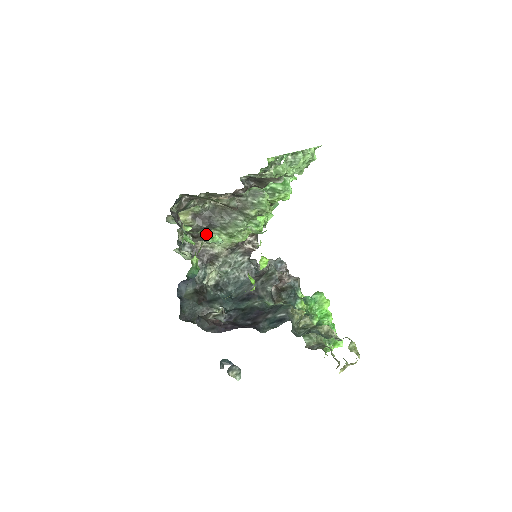
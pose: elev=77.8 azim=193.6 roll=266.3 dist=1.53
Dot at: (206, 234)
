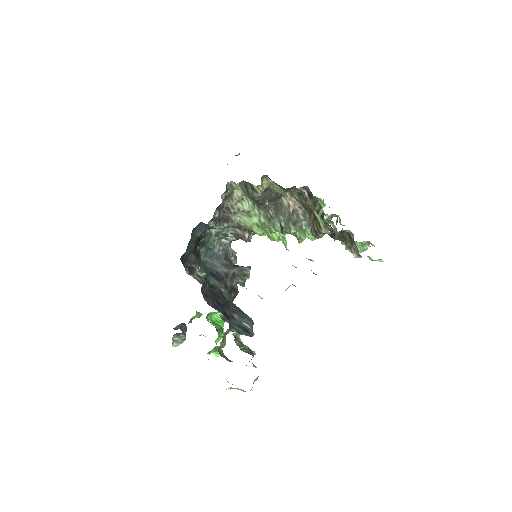
Dot at: (247, 203)
